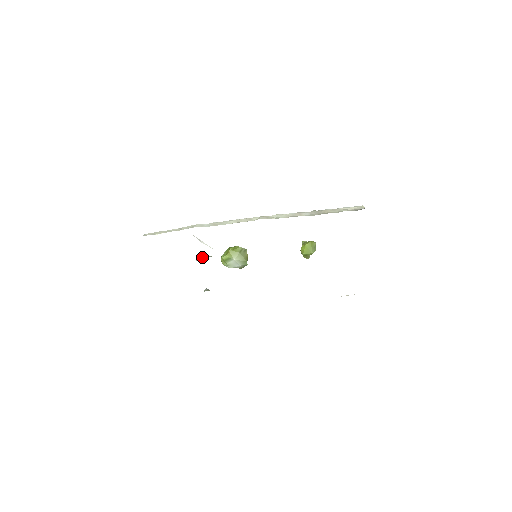
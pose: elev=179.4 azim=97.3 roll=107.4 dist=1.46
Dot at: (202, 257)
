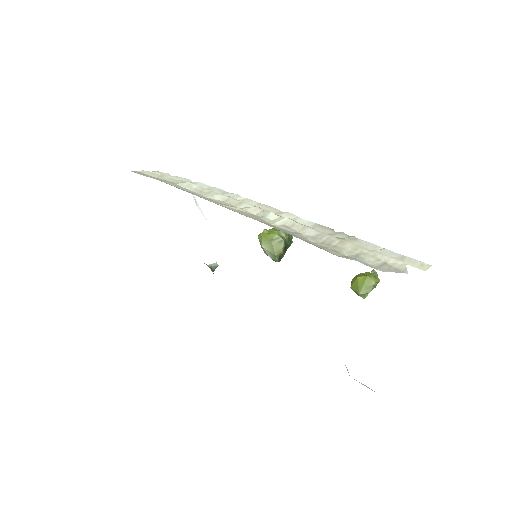
Dot at: occluded
